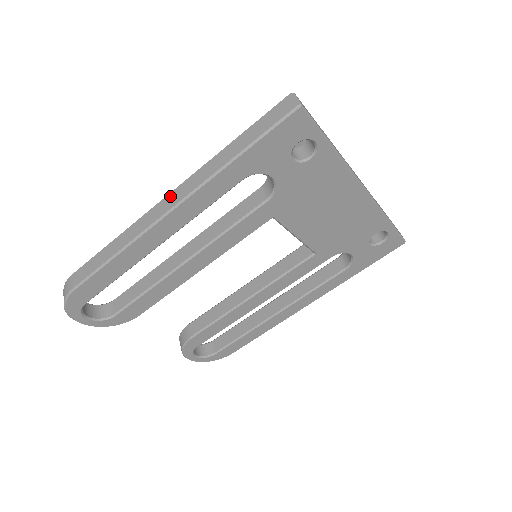
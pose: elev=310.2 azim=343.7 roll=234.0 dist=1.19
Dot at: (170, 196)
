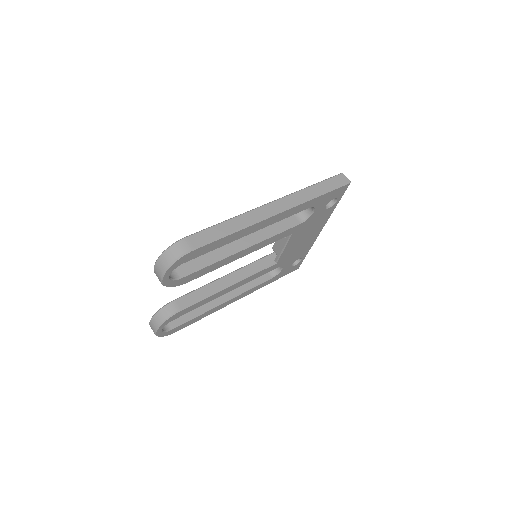
Dot at: (274, 204)
